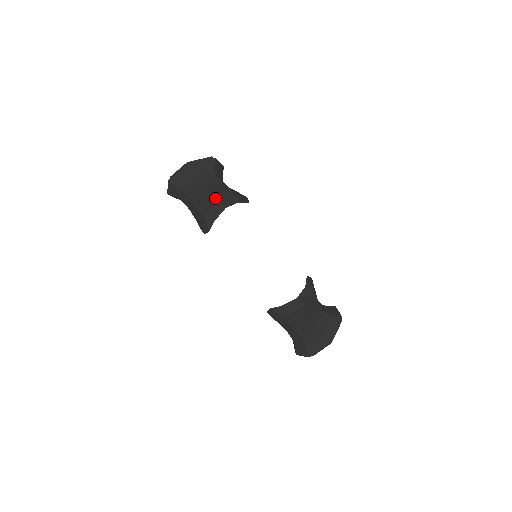
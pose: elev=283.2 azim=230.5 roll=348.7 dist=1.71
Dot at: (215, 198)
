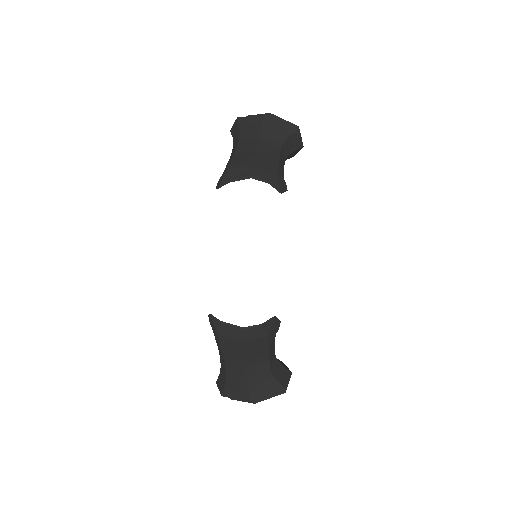
Dot at: (253, 162)
